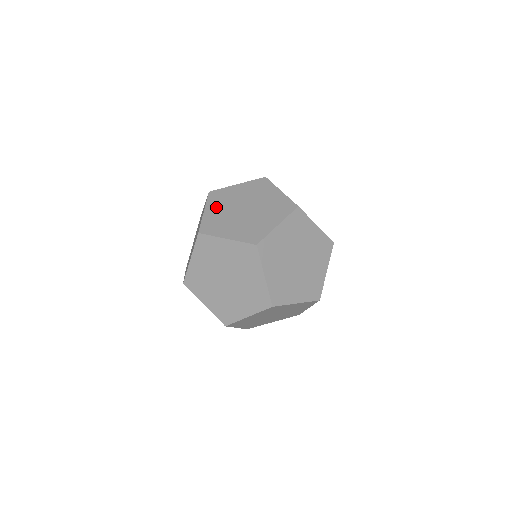
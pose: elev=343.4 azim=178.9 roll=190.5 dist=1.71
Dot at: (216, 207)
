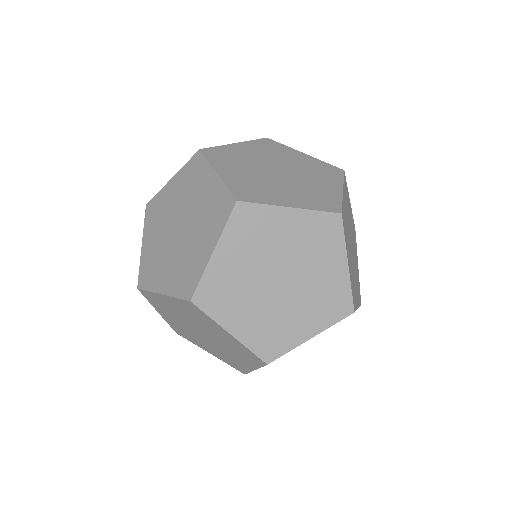
Dot at: (236, 252)
